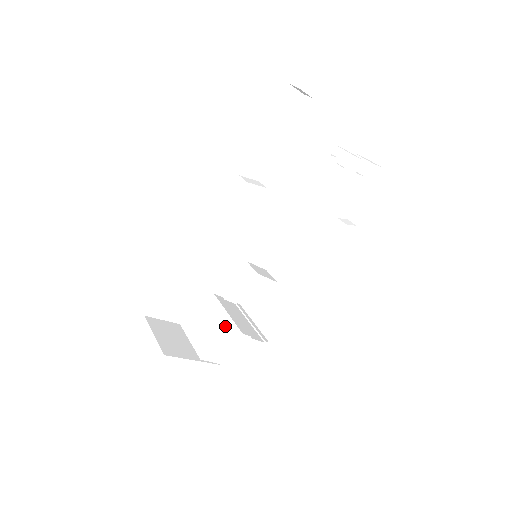
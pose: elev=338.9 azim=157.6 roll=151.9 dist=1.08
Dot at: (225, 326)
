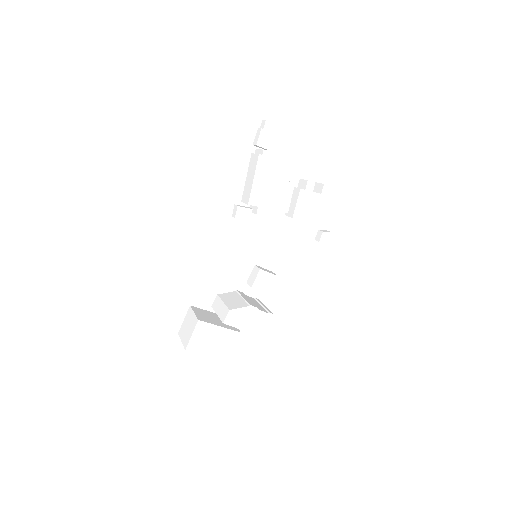
Dot at: (239, 303)
